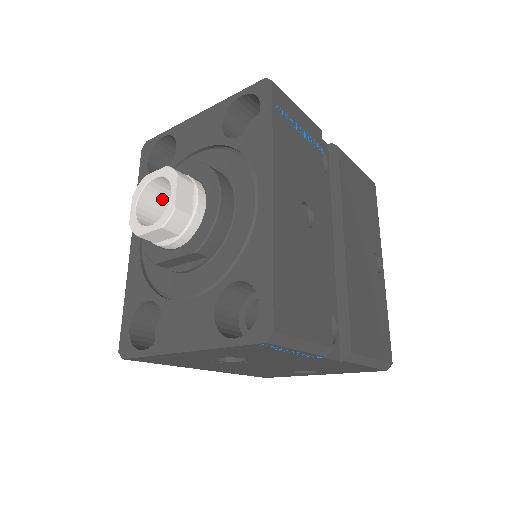
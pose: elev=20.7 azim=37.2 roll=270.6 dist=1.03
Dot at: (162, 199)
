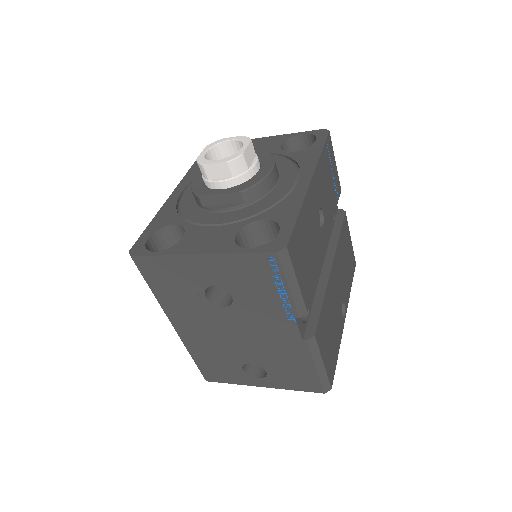
Dot at: occluded
